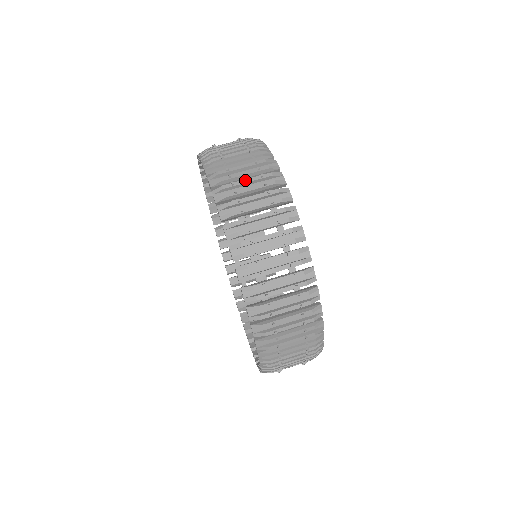
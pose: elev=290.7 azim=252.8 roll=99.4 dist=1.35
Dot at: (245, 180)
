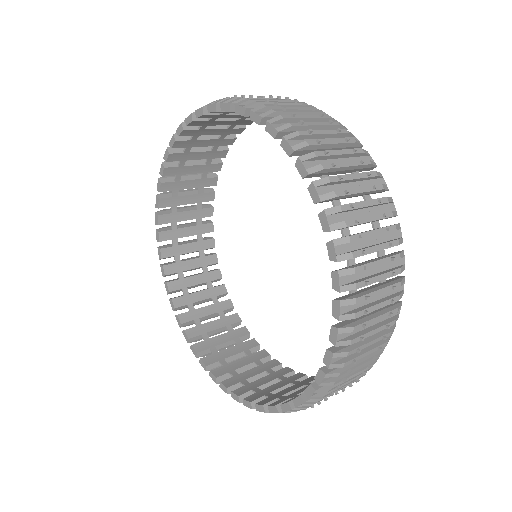
Dot at: occluded
